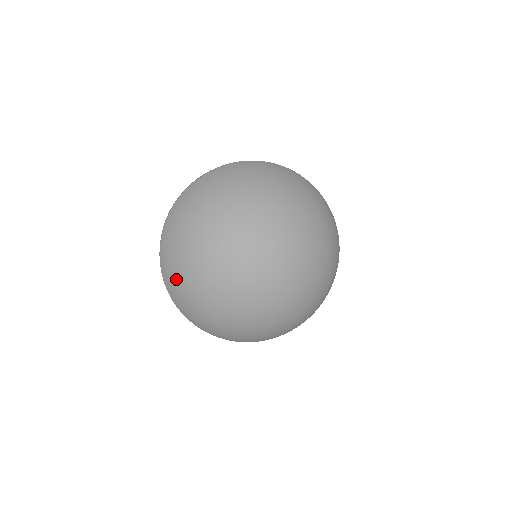
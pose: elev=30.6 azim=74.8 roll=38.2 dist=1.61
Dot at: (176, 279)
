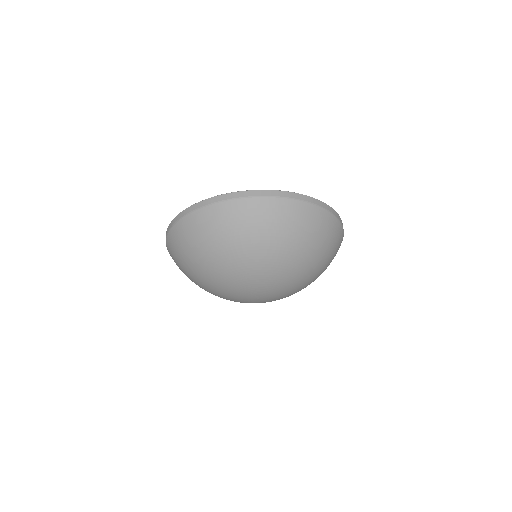
Dot at: occluded
